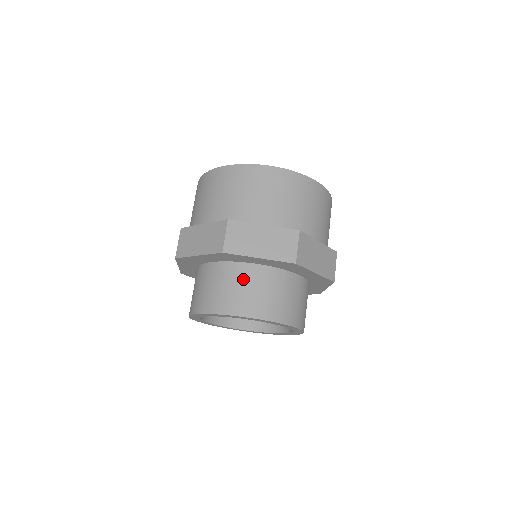
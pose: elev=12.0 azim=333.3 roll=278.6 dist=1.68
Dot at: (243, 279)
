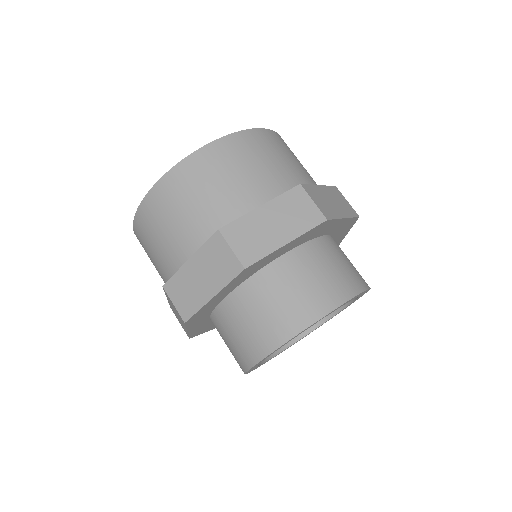
Dot at: (282, 282)
